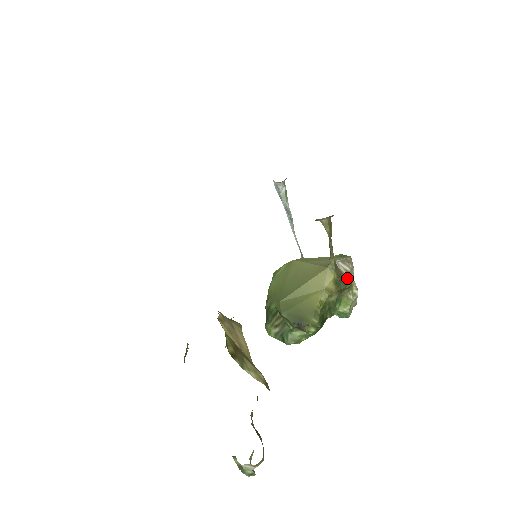
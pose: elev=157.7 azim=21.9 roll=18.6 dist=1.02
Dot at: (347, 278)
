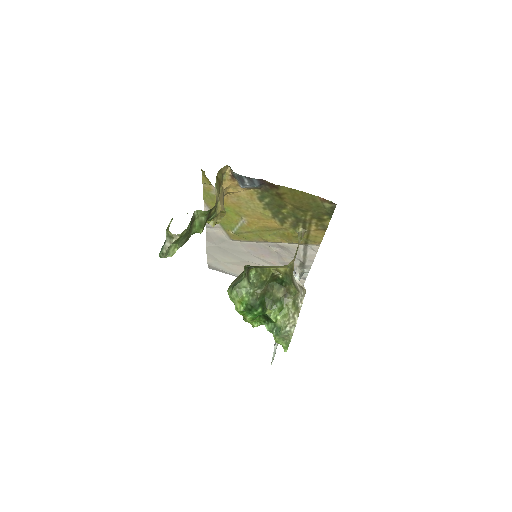
Dot at: (295, 286)
